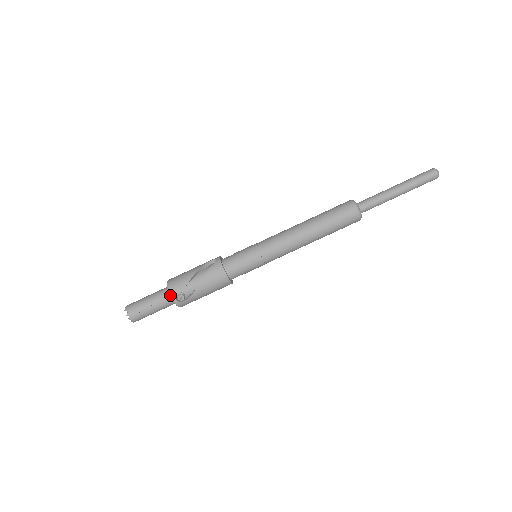
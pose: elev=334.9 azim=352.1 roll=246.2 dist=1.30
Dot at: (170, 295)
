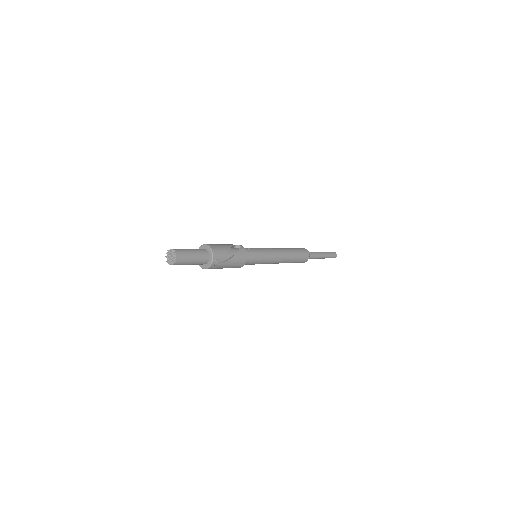
Dot at: (213, 257)
